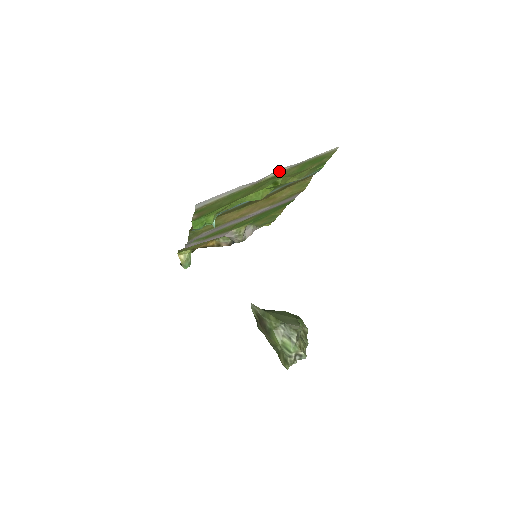
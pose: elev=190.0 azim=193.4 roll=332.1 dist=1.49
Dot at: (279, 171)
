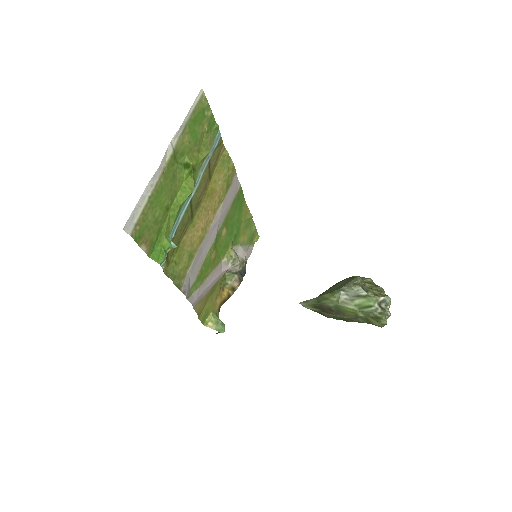
Dot at: (171, 147)
